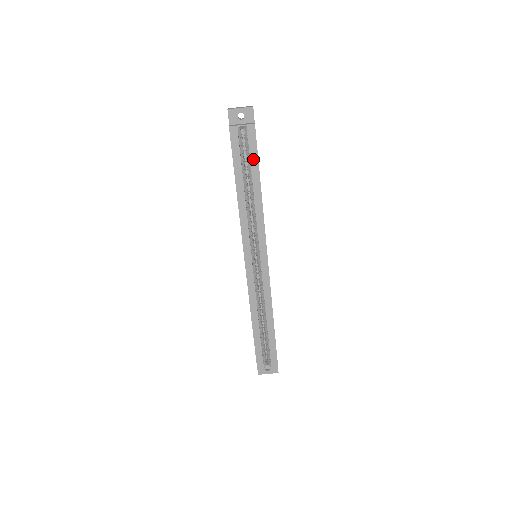
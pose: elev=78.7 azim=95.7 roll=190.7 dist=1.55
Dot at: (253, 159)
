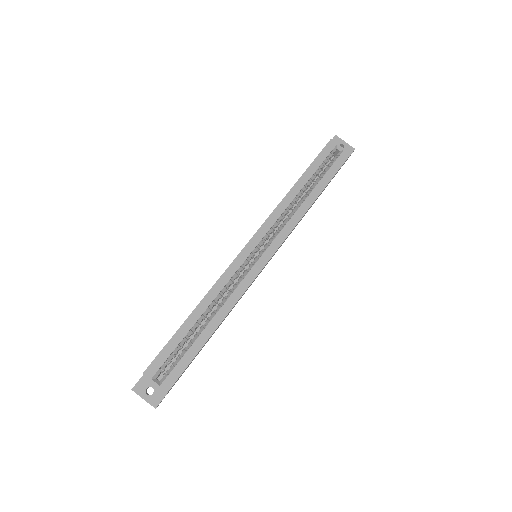
Dot at: (329, 174)
